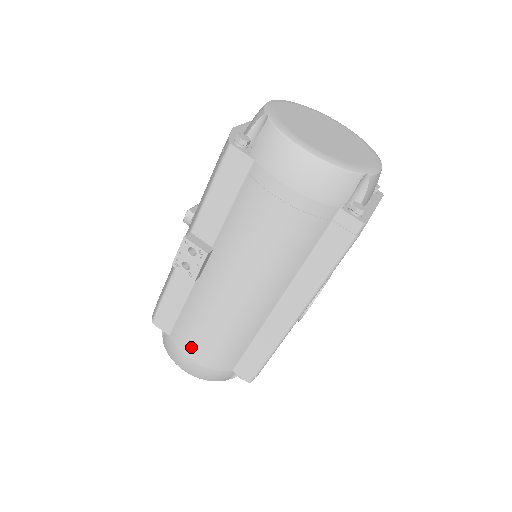
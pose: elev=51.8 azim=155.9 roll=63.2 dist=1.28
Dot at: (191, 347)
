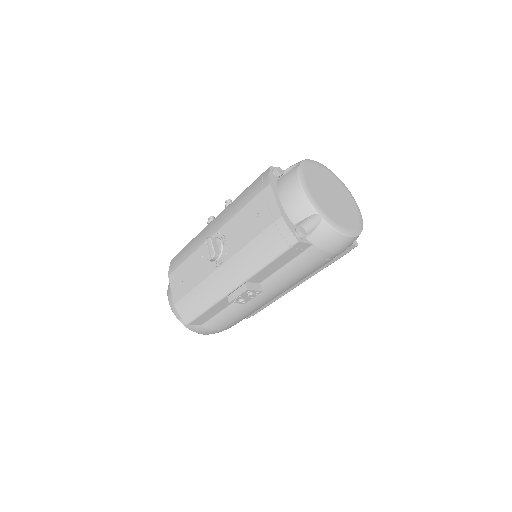
Dot at: (224, 326)
